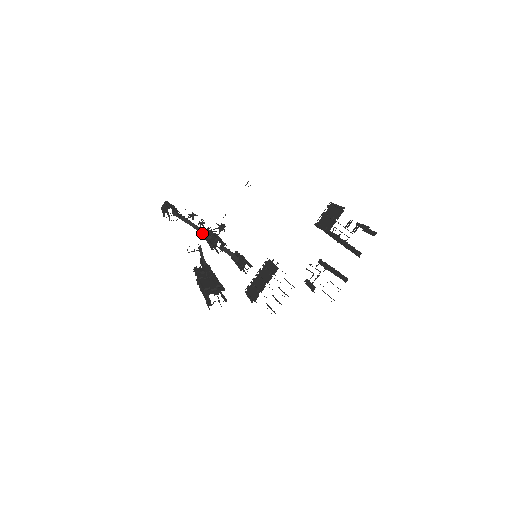
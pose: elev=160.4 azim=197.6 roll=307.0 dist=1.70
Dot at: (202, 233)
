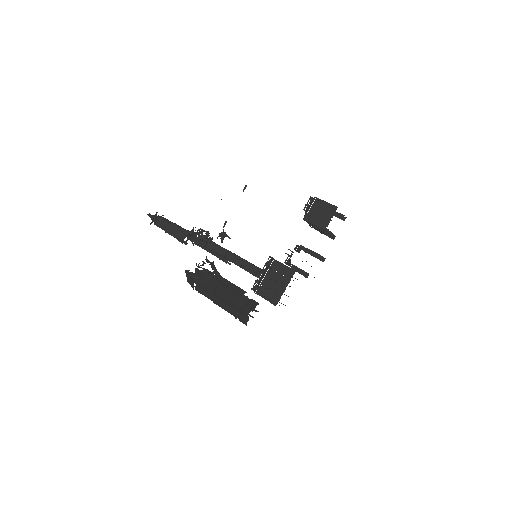
Dot at: (198, 242)
